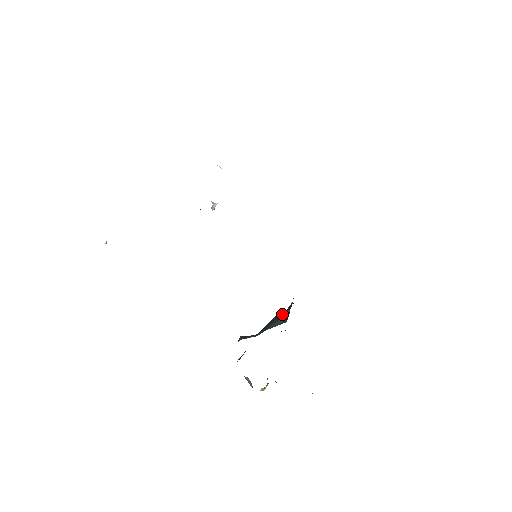
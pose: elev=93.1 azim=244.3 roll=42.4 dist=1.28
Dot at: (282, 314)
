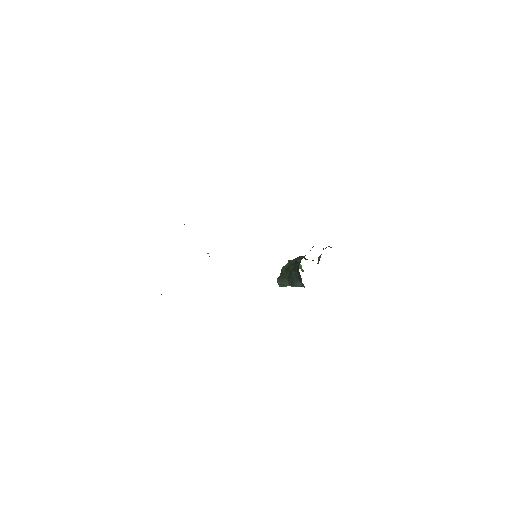
Dot at: (297, 276)
